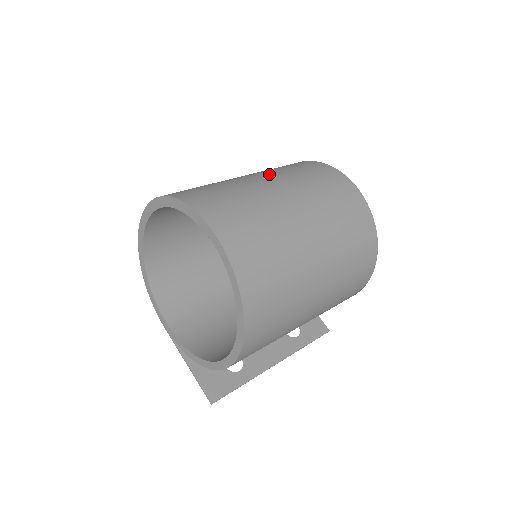
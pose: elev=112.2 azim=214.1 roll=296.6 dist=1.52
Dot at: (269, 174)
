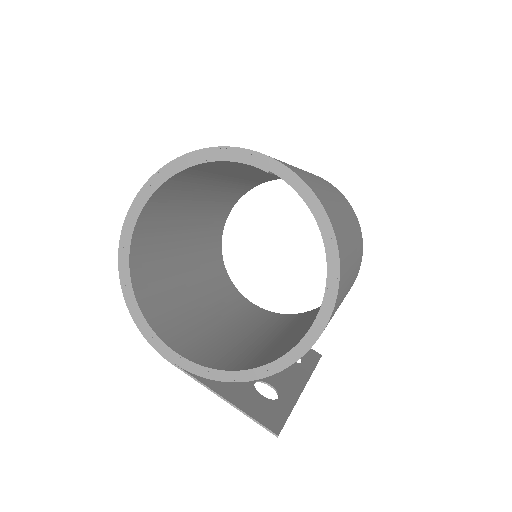
Dot at: occluded
